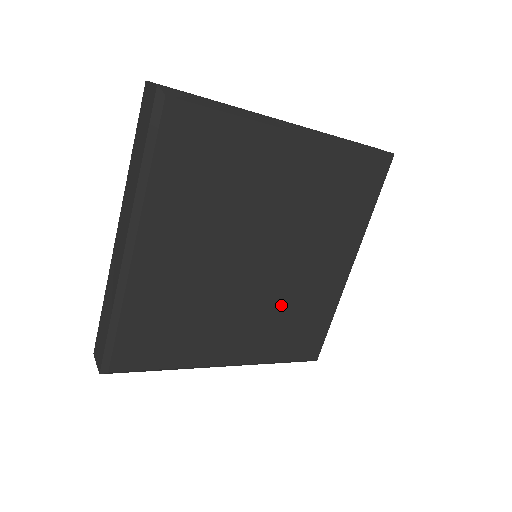
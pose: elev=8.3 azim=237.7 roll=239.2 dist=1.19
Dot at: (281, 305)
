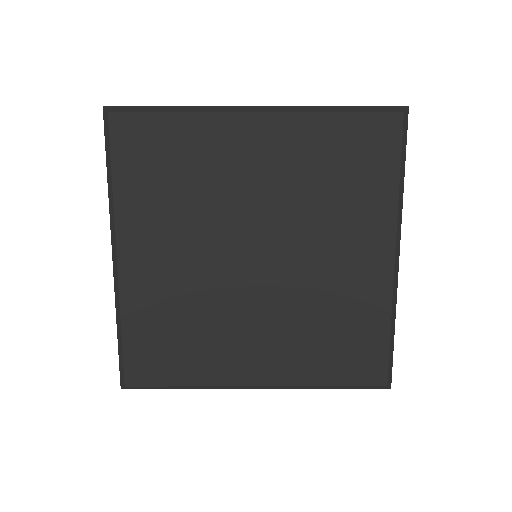
Dot at: (304, 312)
